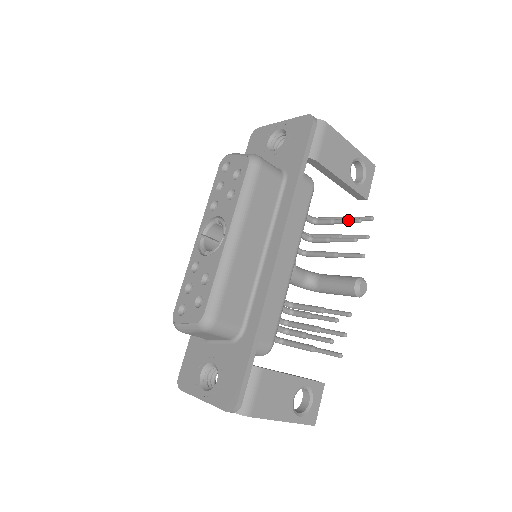
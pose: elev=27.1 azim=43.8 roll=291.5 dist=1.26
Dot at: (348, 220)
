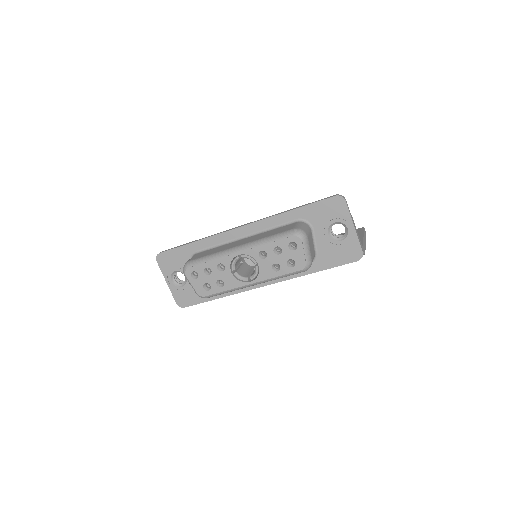
Dot at: occluded
